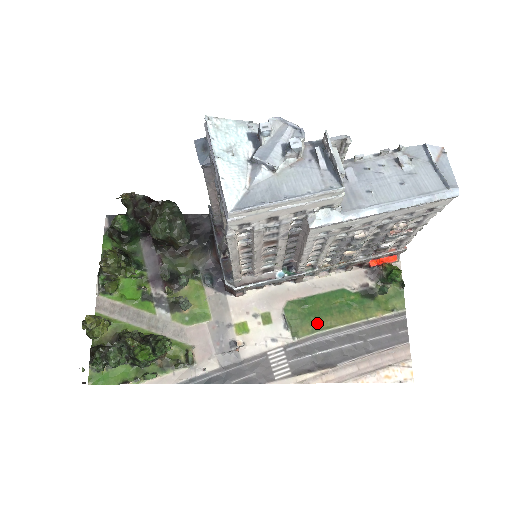
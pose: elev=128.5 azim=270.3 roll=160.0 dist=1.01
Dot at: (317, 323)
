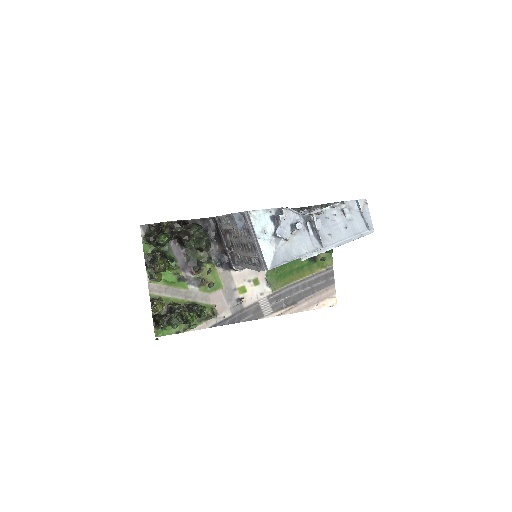
Dot at: (285, 280)
